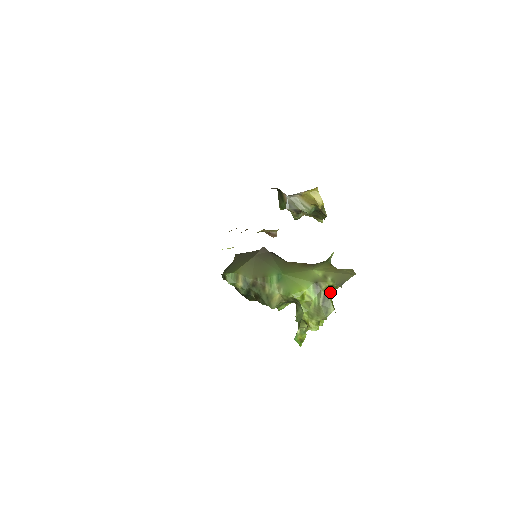
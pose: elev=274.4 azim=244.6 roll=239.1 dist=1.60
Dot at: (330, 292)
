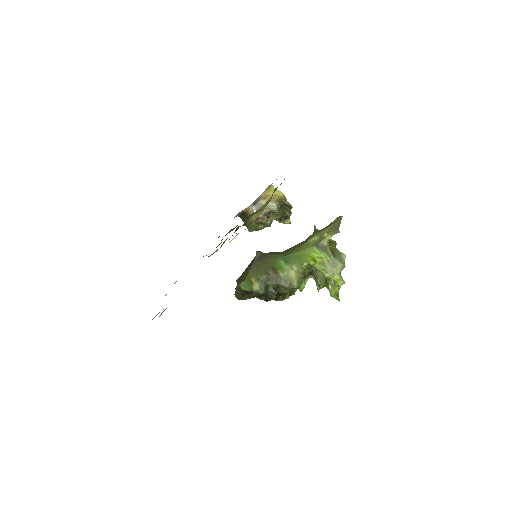
Dot at: (333, 246)
